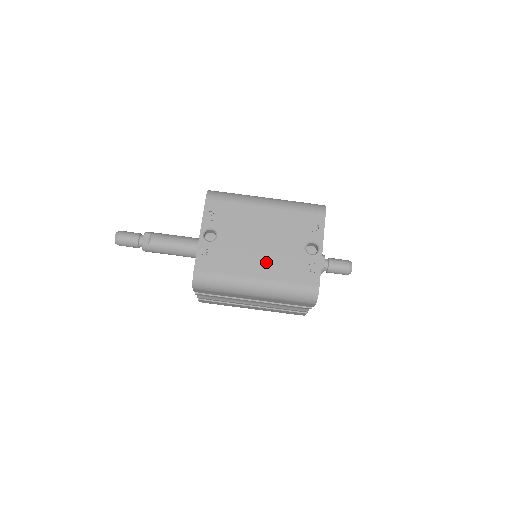
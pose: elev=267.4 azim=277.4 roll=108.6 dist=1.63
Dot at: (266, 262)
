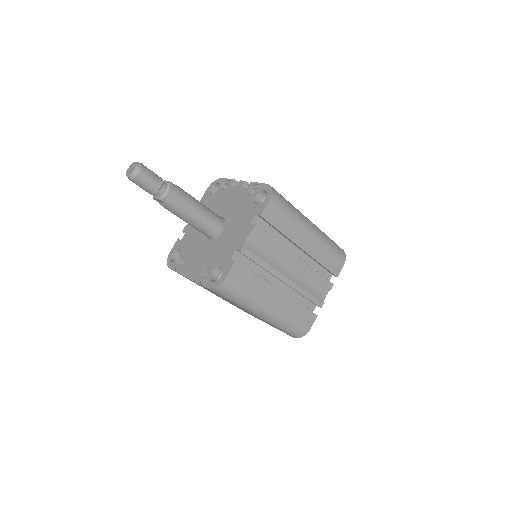
Dot at: occluded
